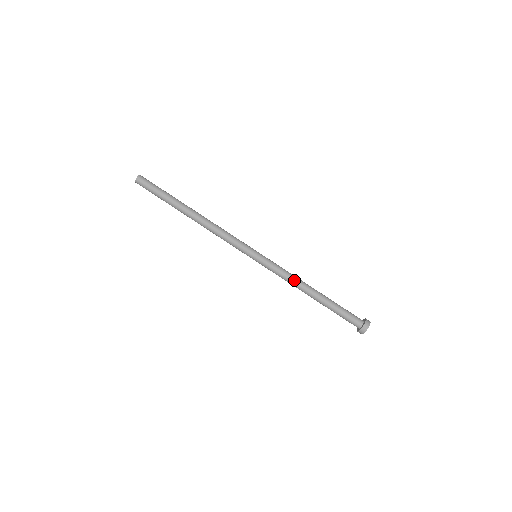
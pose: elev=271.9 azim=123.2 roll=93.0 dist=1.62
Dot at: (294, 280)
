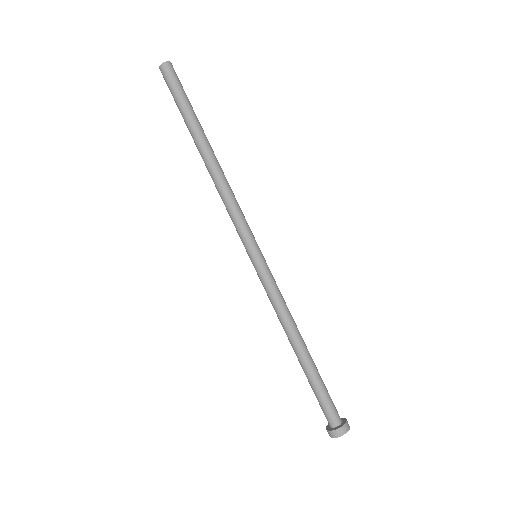
Dot at: (288, 315)
